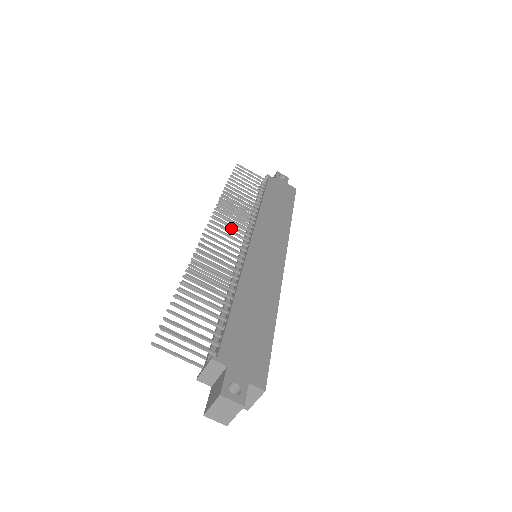
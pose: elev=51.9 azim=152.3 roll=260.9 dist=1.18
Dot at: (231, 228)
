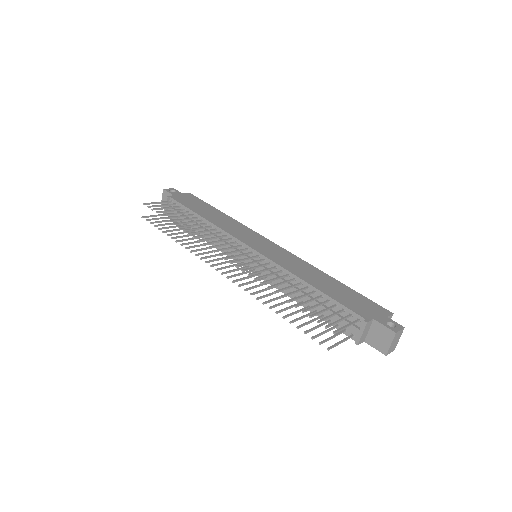
Dot at: (212, 252)
